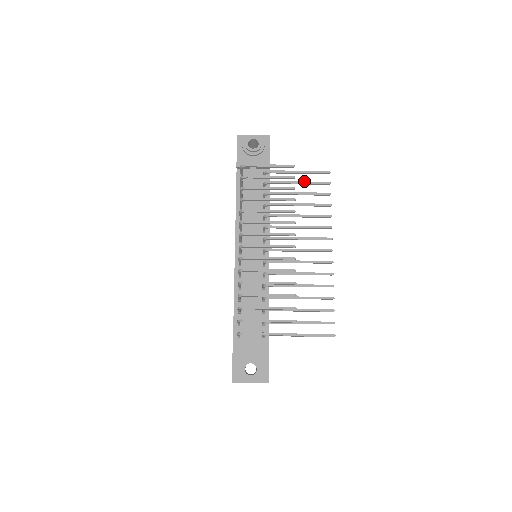
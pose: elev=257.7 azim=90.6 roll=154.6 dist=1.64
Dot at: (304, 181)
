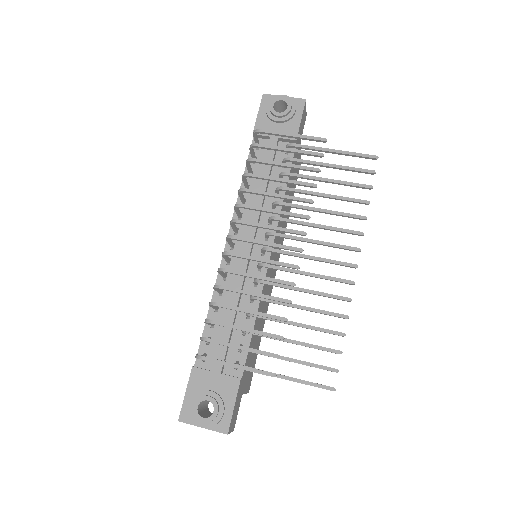
Dot at: occluded
